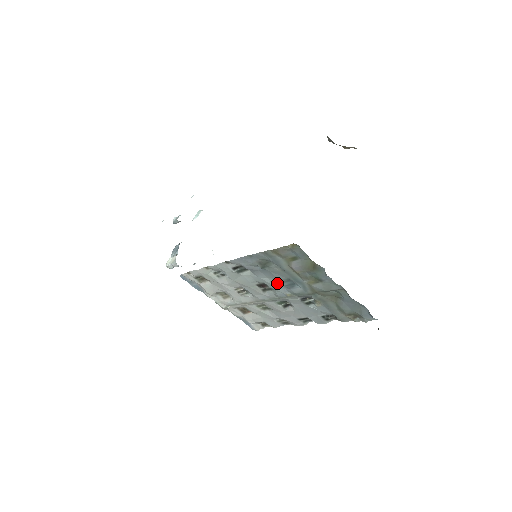
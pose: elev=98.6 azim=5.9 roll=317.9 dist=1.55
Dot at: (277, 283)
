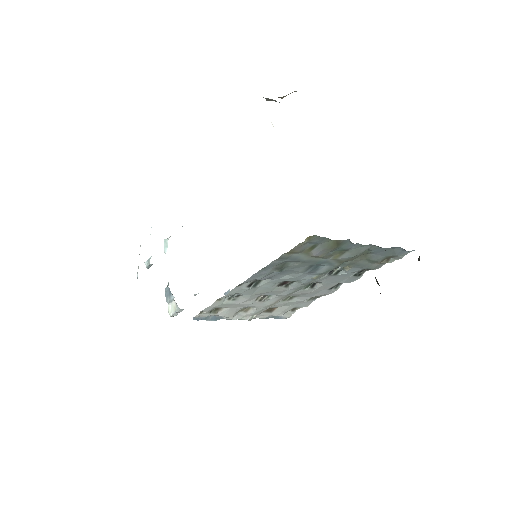
Dot at: (299, 274)
